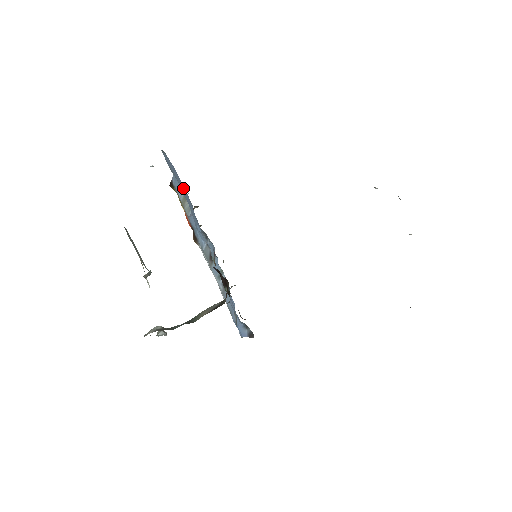
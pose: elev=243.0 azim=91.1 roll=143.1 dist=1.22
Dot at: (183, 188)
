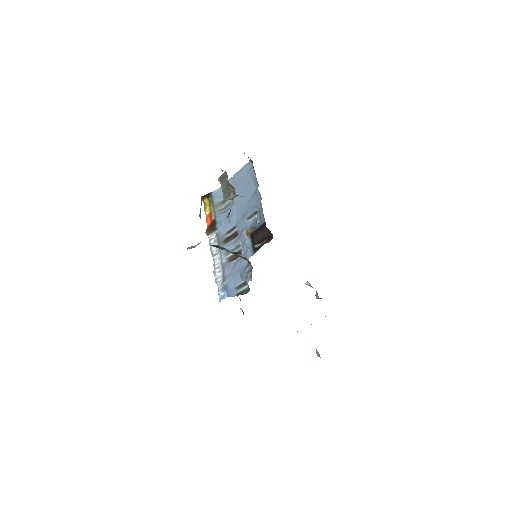
Dot at: (247, 187)
